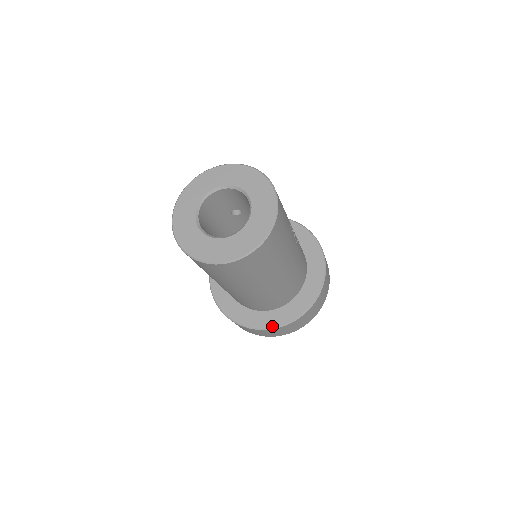
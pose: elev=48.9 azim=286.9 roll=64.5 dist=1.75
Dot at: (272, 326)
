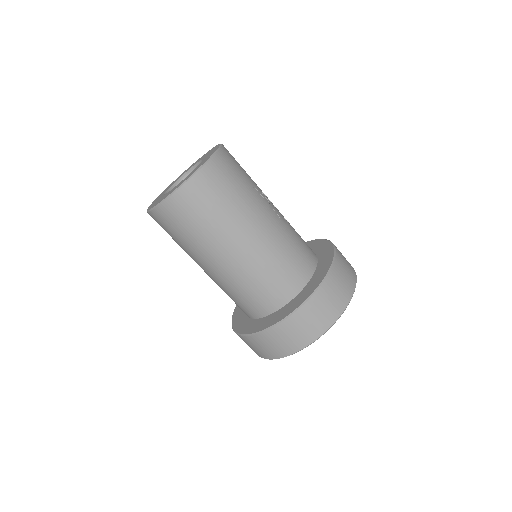
Dot at: (276, 322)
